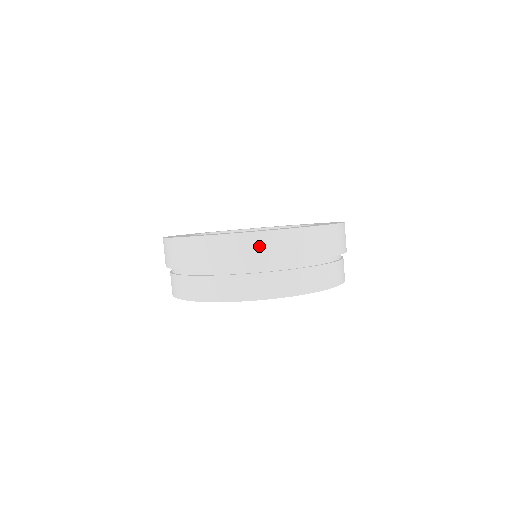
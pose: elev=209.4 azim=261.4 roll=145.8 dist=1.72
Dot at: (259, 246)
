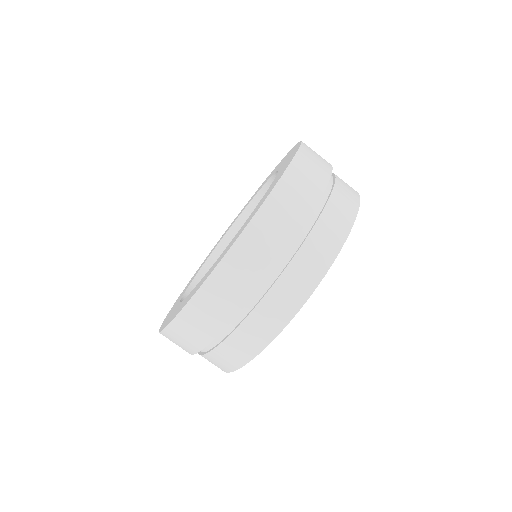
Dot at: (207, 309)
